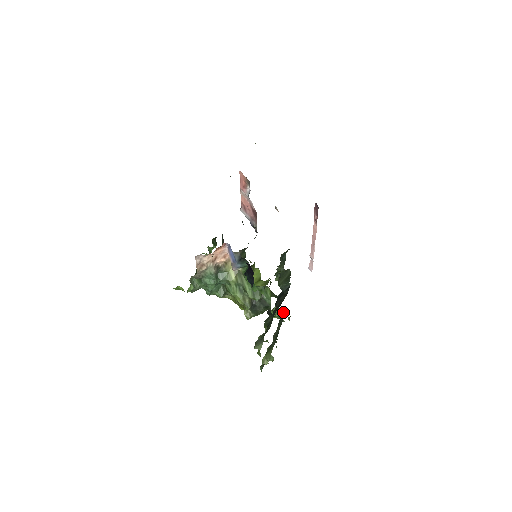
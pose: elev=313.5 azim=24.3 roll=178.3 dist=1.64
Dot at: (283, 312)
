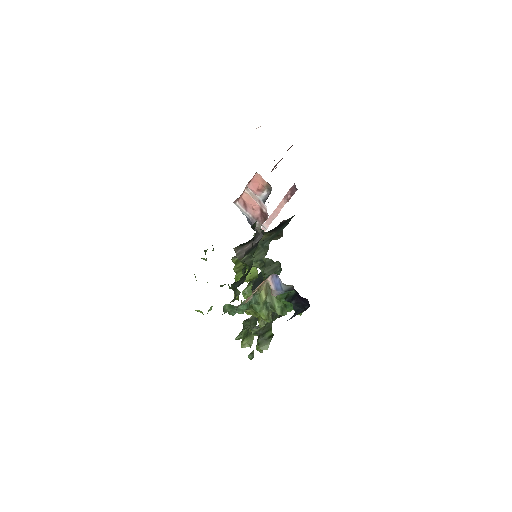
Dot at: occluded
